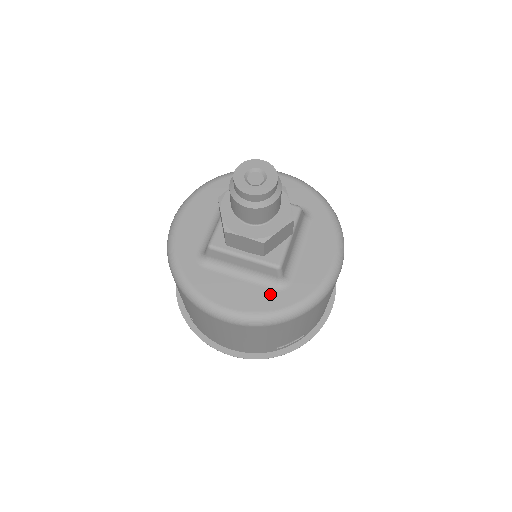
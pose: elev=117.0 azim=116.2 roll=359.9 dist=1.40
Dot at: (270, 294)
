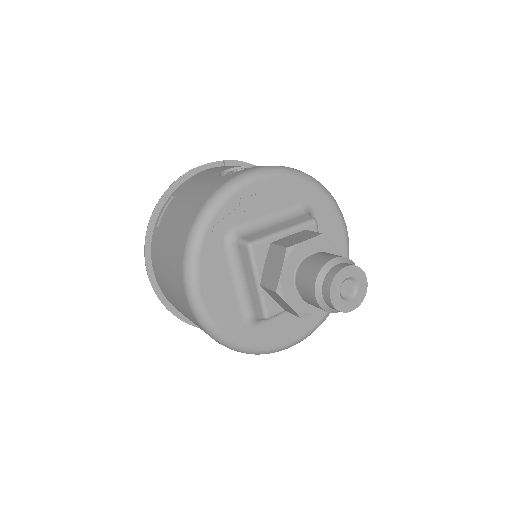
Dot at: occluded
